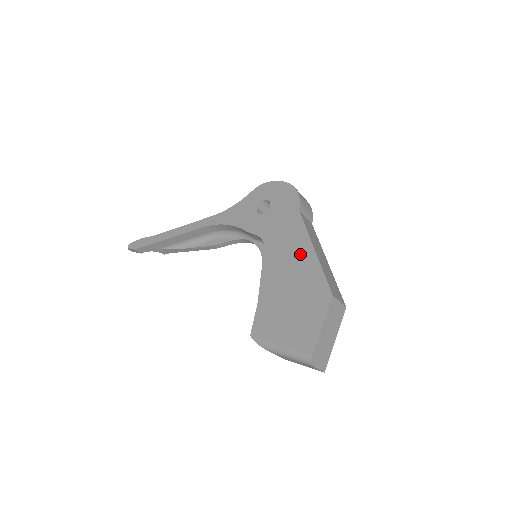
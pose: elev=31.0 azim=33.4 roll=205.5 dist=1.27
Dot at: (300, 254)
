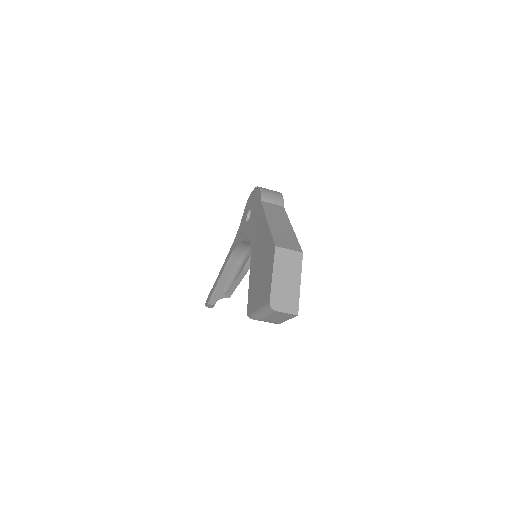
Dot at: (262, 232)
